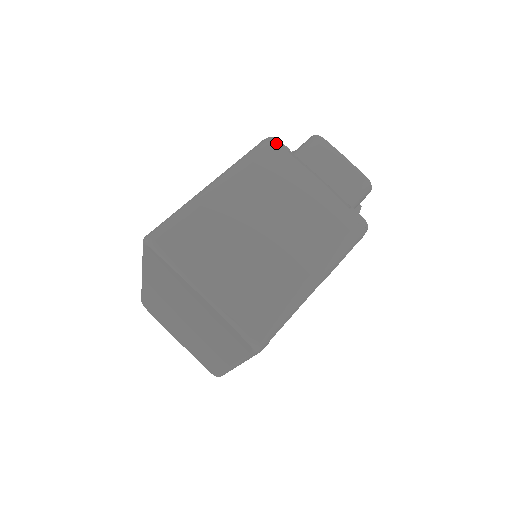
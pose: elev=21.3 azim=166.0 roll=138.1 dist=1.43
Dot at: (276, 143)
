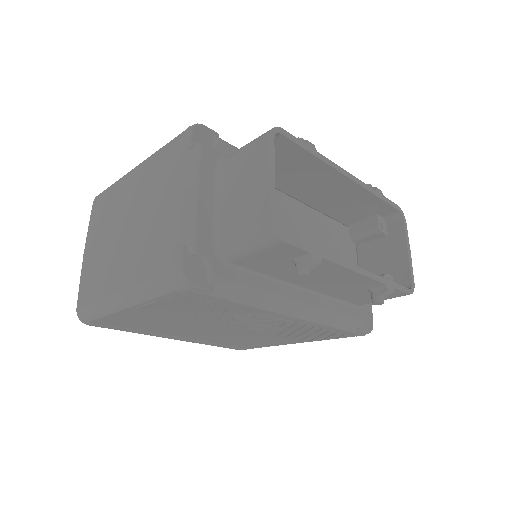
Dot at: (185, 134)
